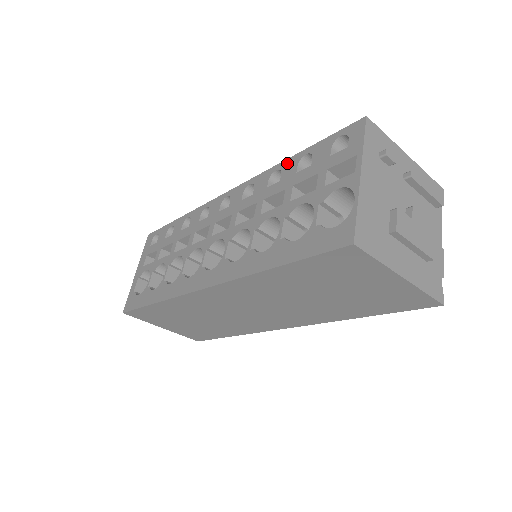
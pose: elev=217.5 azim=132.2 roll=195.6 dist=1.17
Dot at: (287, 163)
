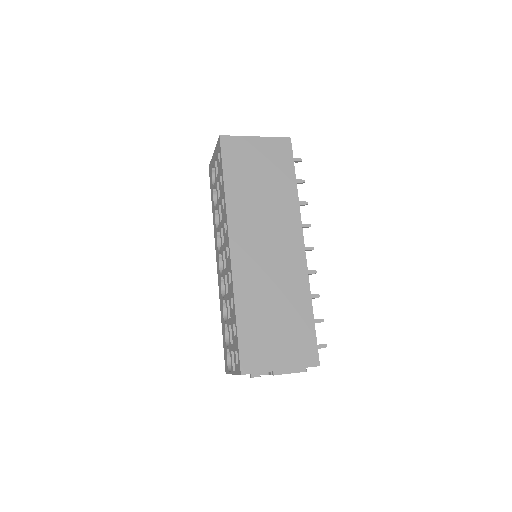
Dot at: (234, 312)
